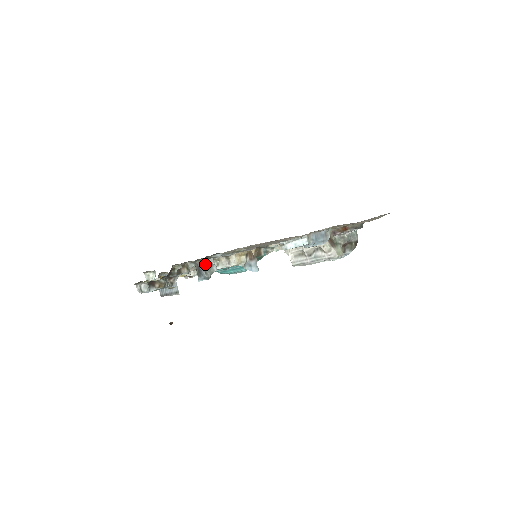
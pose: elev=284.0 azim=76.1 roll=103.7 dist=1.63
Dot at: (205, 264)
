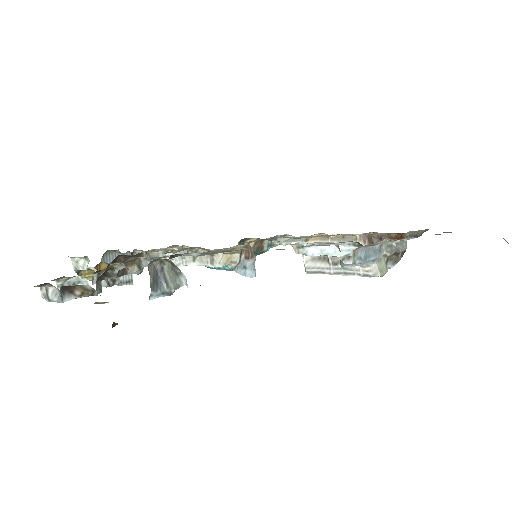
Dot at: (168, 268)
